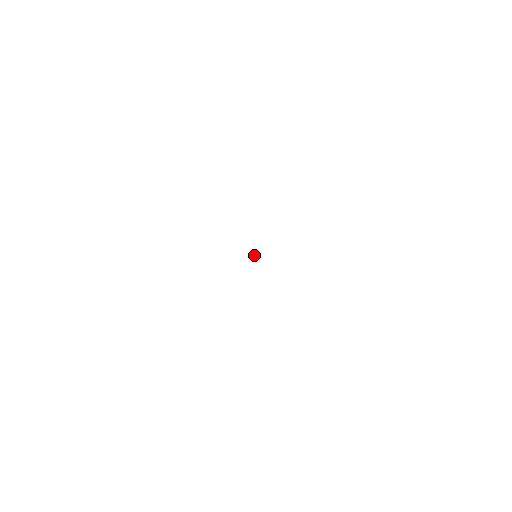
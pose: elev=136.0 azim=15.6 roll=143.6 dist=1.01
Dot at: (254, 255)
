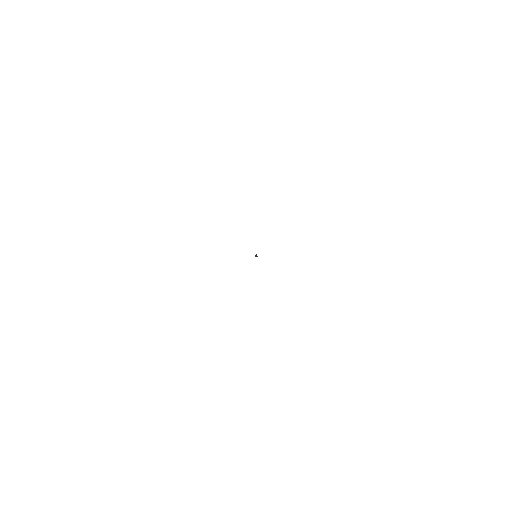
Dot at: occluded
